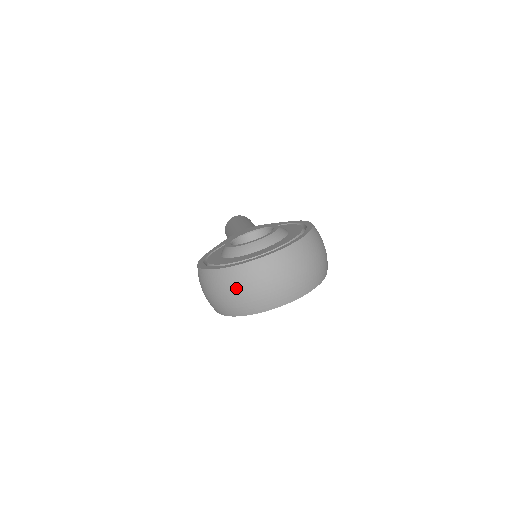
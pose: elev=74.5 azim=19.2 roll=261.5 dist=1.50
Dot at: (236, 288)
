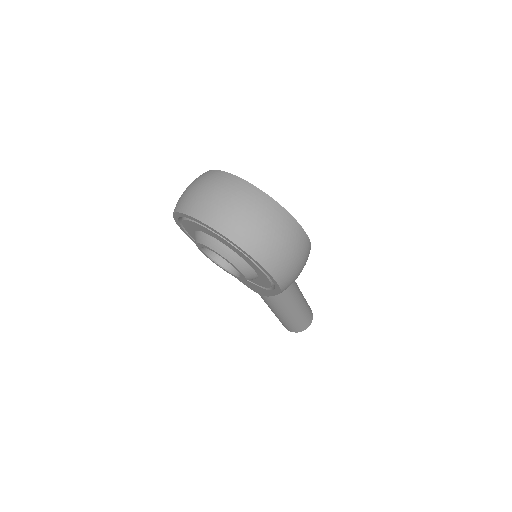
Dot at: (196, 182)
